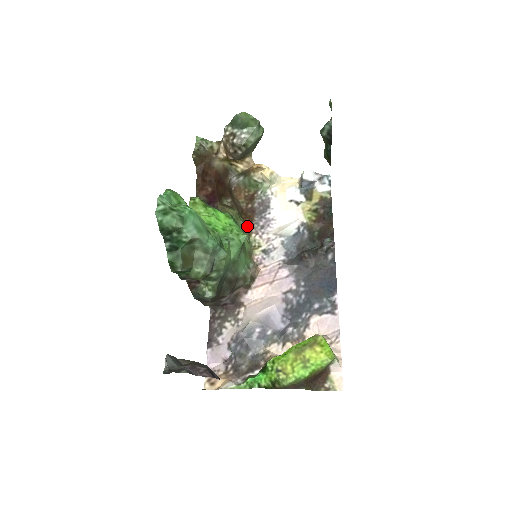
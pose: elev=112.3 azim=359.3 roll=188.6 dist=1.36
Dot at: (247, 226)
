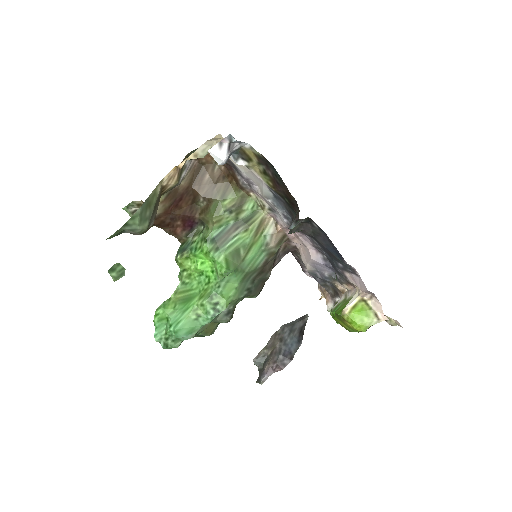
Dot at: (239, 193)
